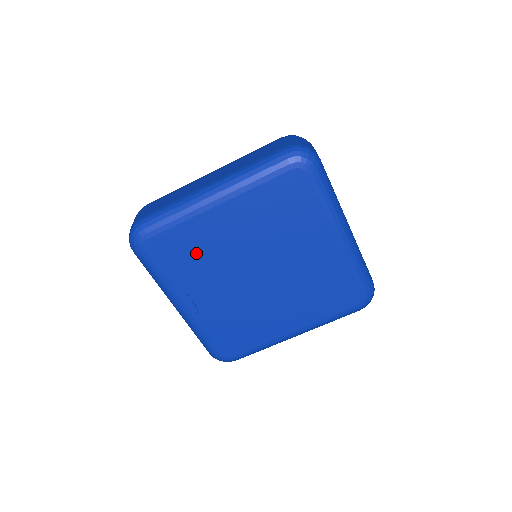
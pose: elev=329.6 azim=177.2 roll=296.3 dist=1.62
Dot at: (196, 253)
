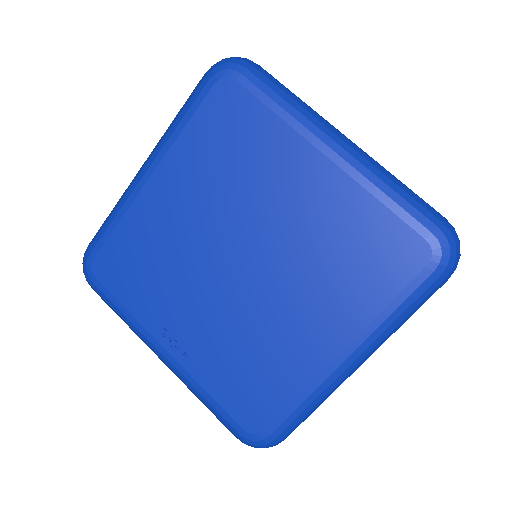
Dot at: (150, 258)
